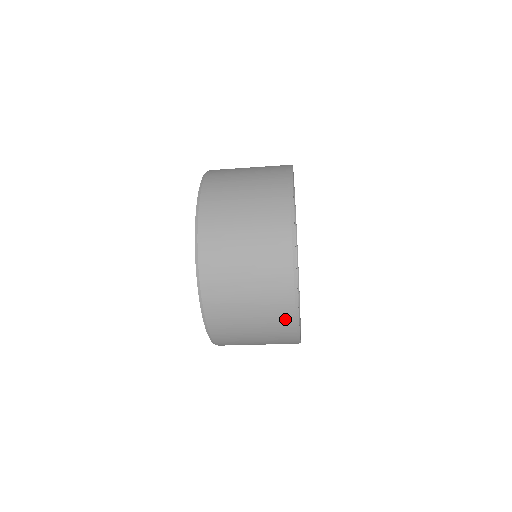
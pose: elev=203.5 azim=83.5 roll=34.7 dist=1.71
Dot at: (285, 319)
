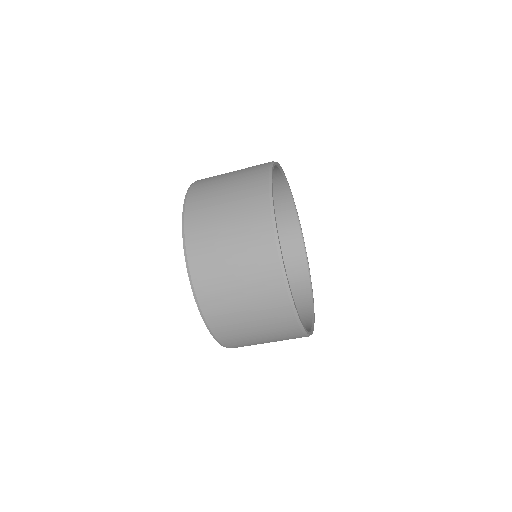
Dot at: (291, 331)
